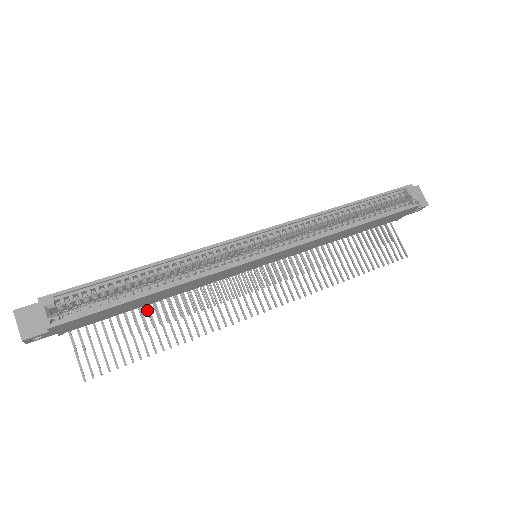
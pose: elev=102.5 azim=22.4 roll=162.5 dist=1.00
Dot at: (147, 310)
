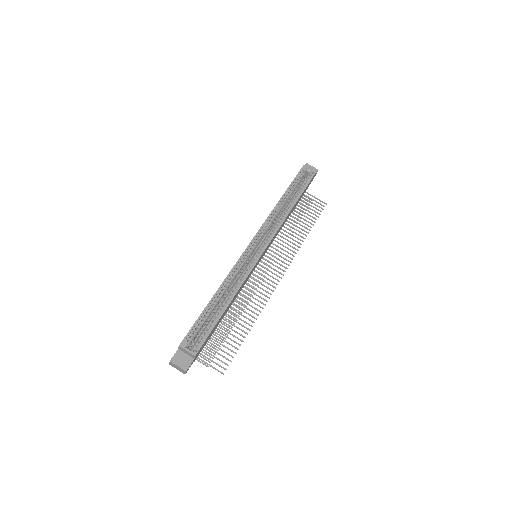
Dot at: (223, 322)
